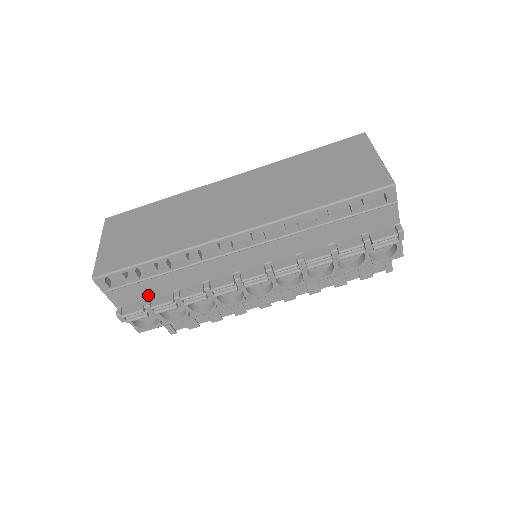
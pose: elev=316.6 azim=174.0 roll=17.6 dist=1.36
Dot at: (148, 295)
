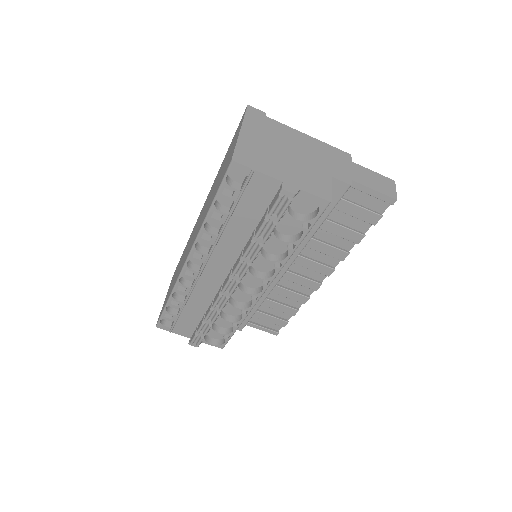
Dot at: (194, 323)
